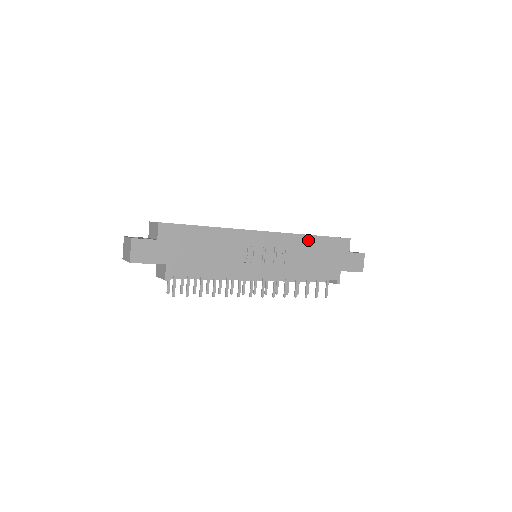
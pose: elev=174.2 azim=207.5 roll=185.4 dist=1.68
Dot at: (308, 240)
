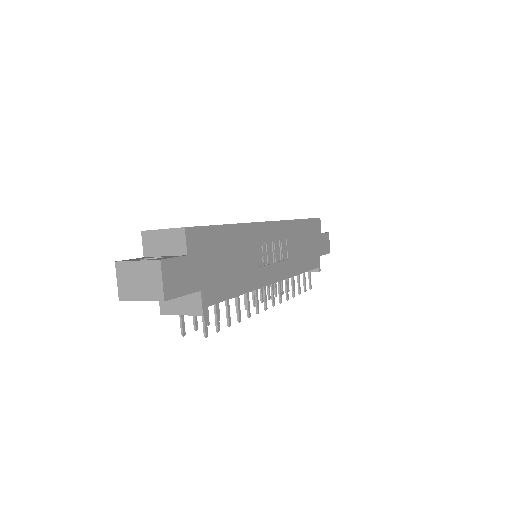
Dot at: (298, 226)
